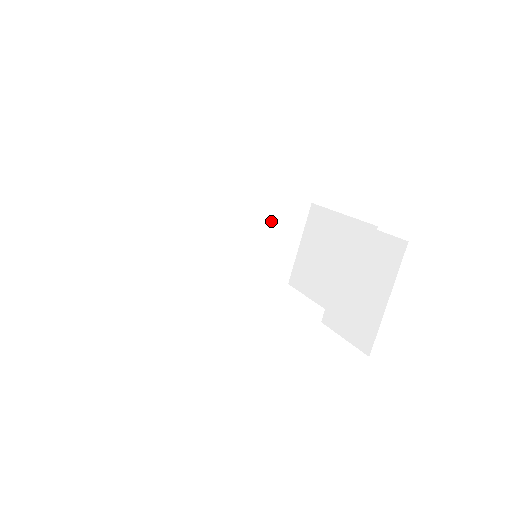
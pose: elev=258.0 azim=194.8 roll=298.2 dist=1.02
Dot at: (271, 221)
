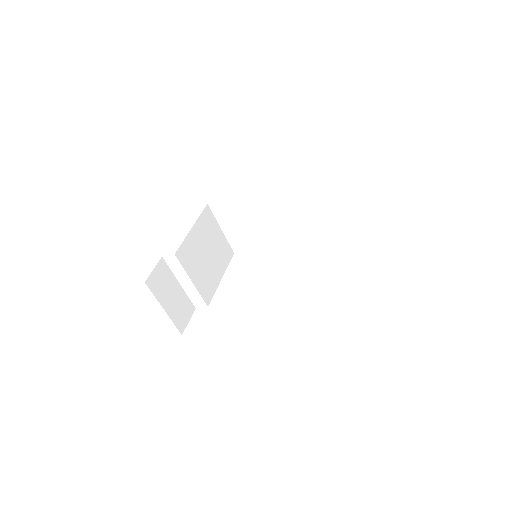
Dot at: (306, 200)
